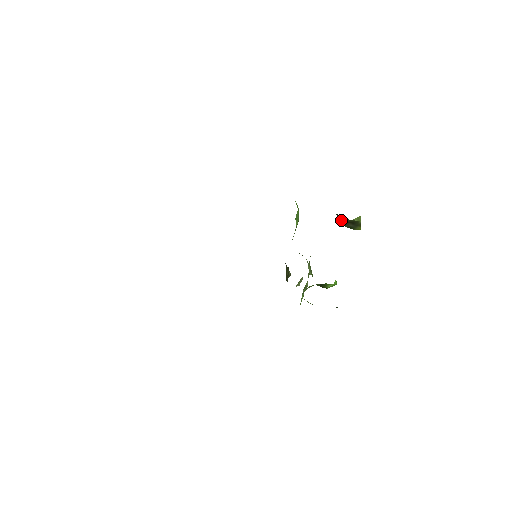
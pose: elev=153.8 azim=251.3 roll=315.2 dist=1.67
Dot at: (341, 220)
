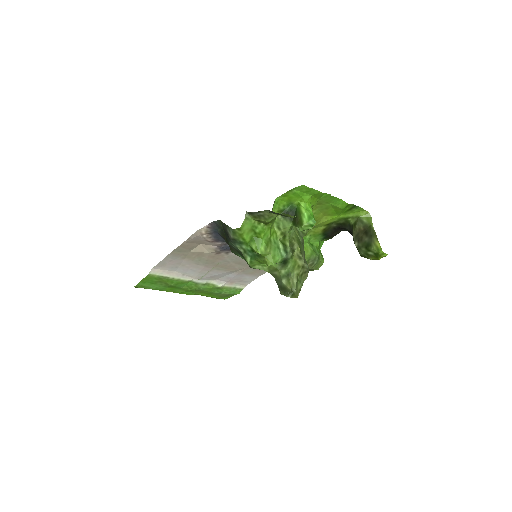
Dot at: (352, 230)
